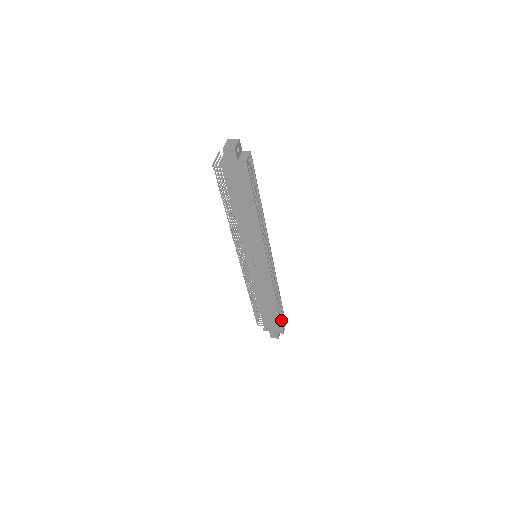
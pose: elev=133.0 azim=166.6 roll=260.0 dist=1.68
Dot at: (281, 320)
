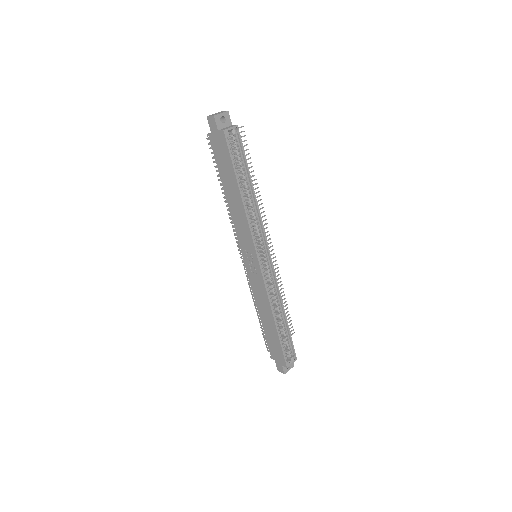
Dot at: (288, 351)
